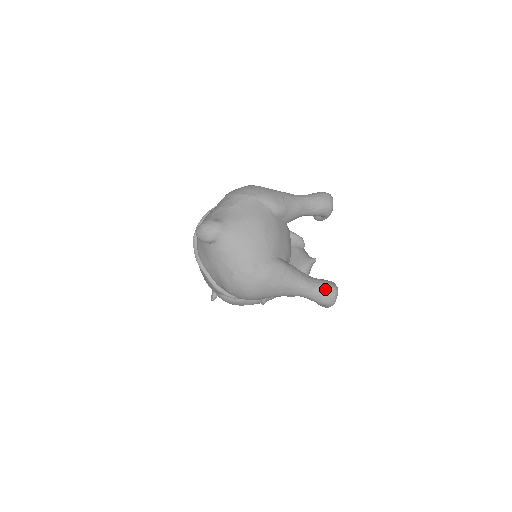
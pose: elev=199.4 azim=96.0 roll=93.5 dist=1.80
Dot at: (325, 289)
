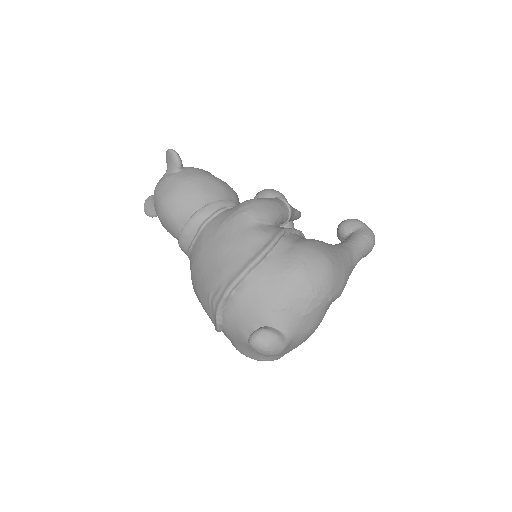
Dot at: occluded
